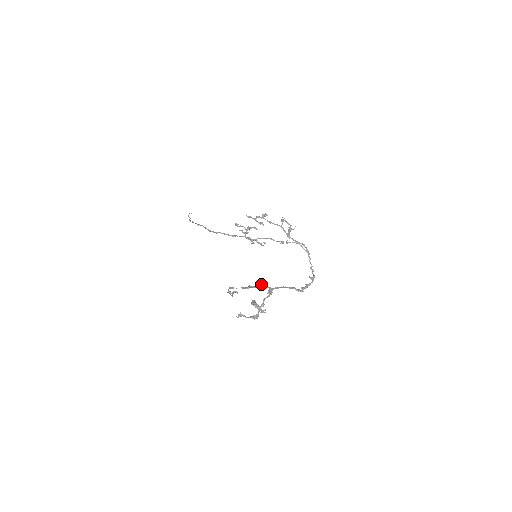
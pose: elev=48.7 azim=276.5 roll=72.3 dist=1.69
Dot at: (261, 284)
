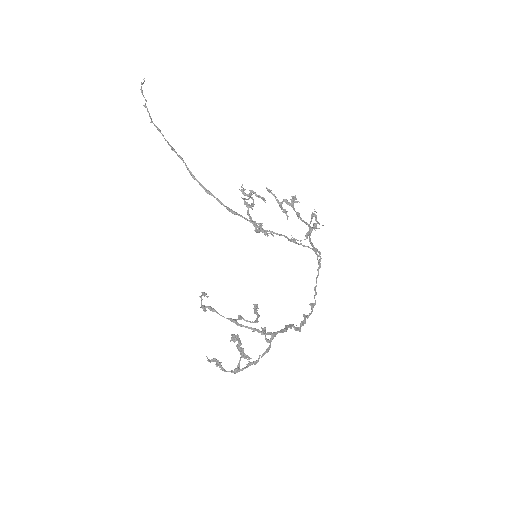
Dot at: (255, 313)
